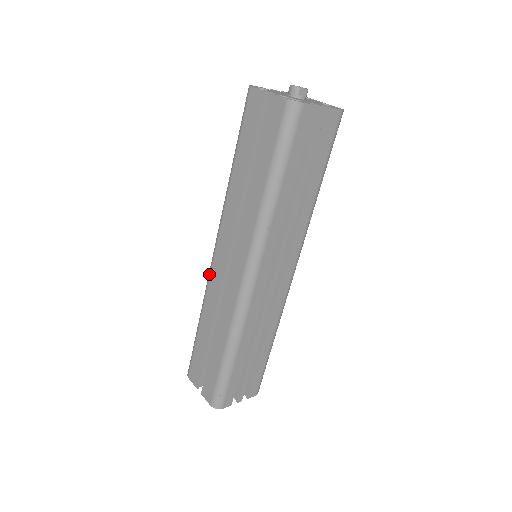
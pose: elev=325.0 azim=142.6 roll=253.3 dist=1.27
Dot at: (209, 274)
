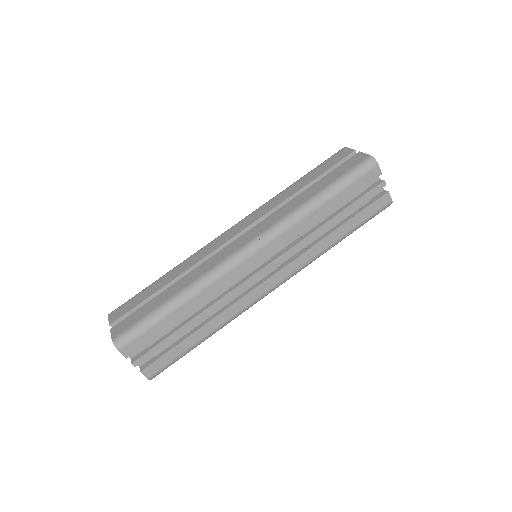
Dot at: (211, 241)
